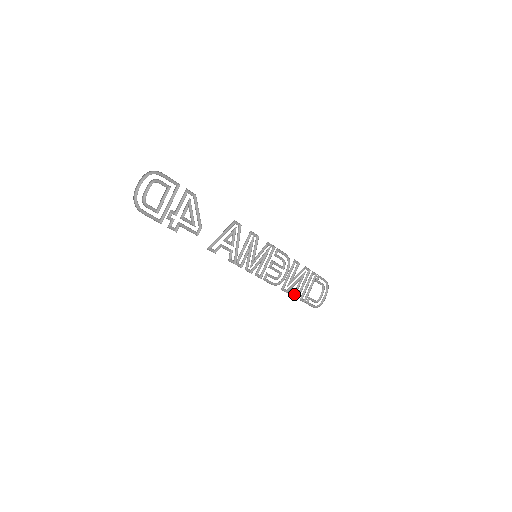
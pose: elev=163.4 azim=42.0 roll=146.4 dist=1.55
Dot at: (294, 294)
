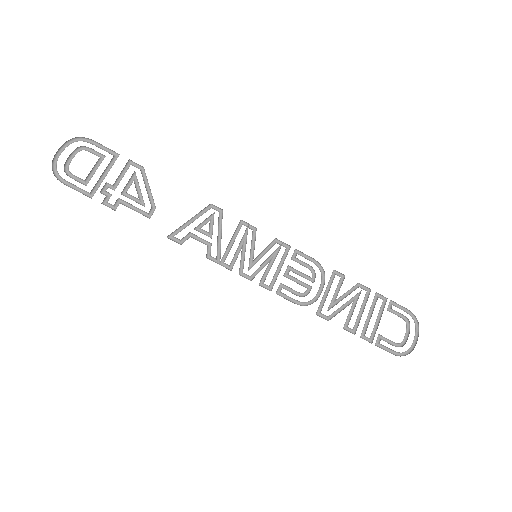
Dot at: (346, 326)
